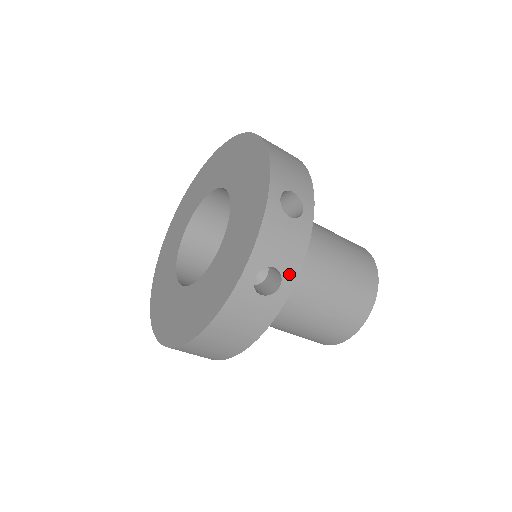
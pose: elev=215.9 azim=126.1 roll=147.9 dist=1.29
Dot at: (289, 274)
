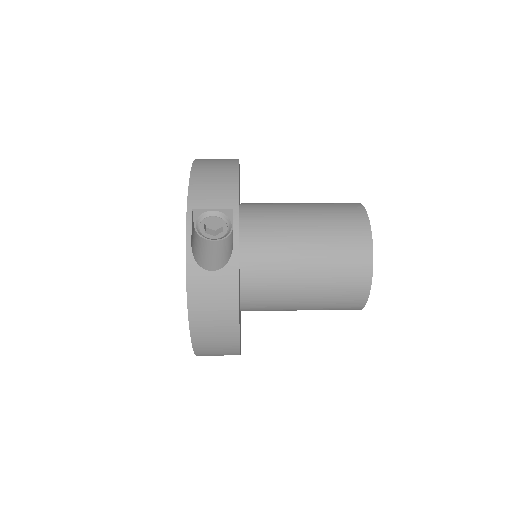
Dot at: occluded
